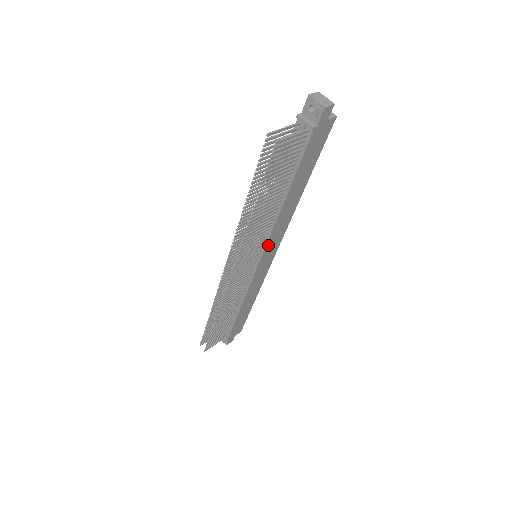
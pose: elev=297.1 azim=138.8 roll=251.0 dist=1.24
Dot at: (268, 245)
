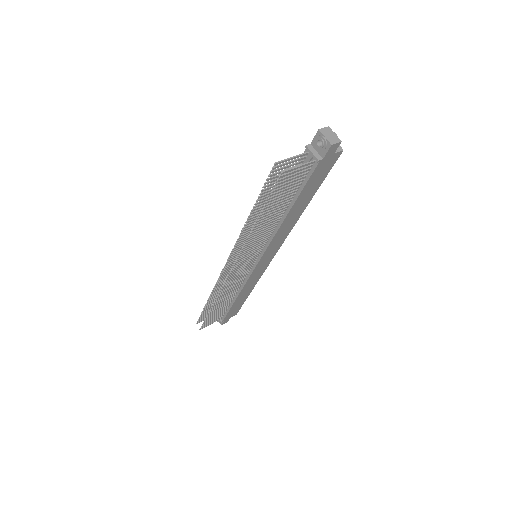
Dot at: (268, 249)
